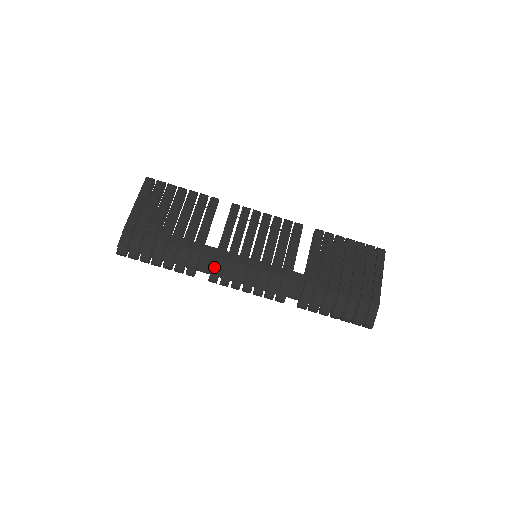
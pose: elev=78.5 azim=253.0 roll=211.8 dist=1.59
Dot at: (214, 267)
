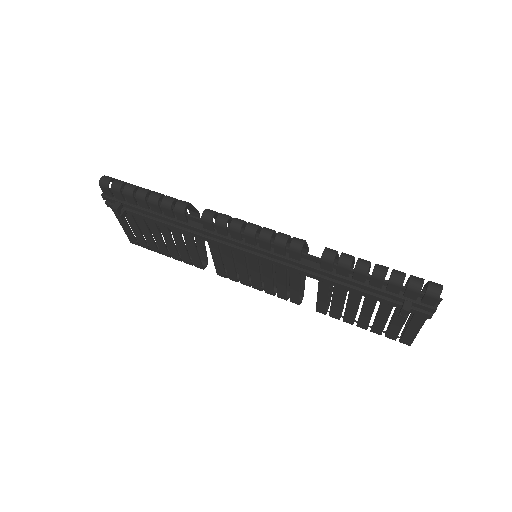
Dot at: occluded
